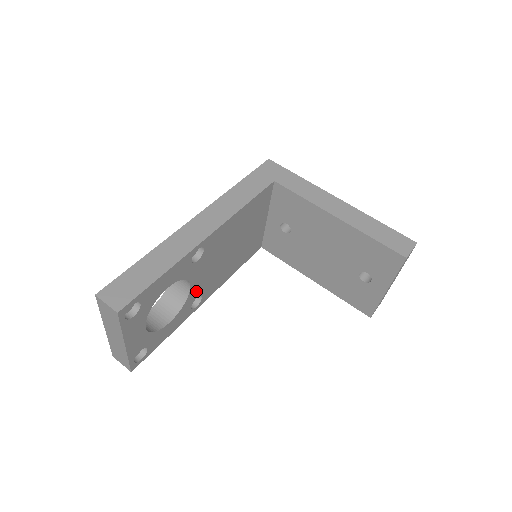
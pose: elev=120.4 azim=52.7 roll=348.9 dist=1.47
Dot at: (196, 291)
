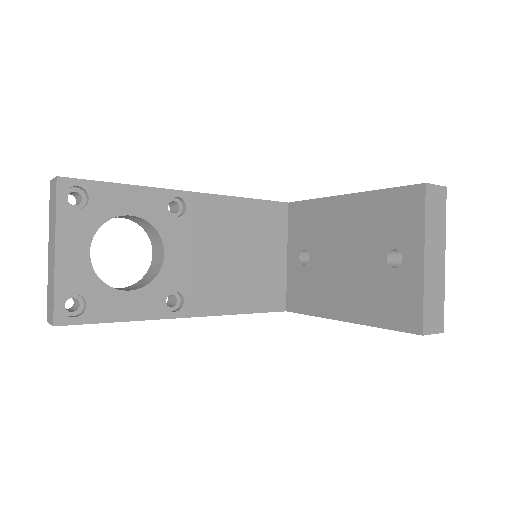
Dot at: (174, 276)
